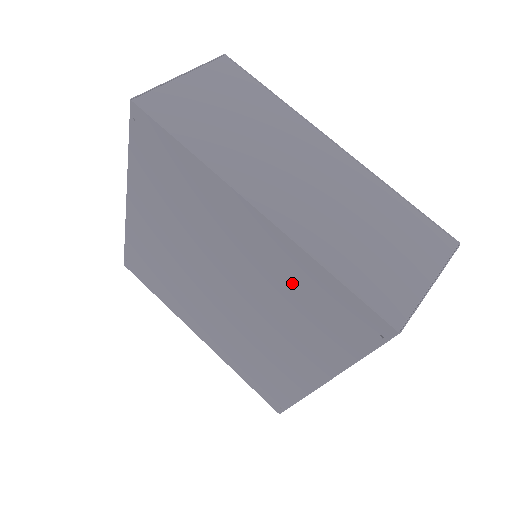
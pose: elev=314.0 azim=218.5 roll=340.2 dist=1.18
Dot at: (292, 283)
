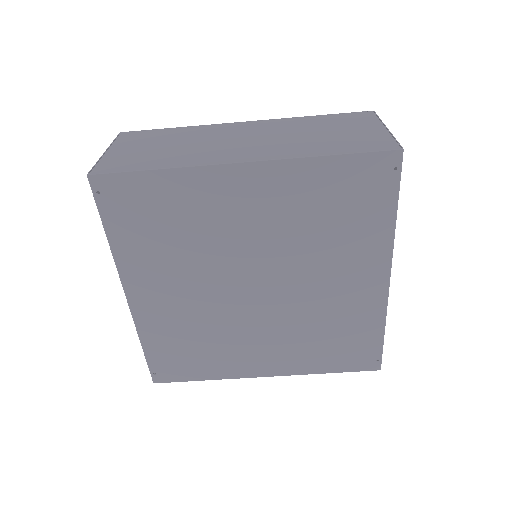
Dot at: (308, 202)
